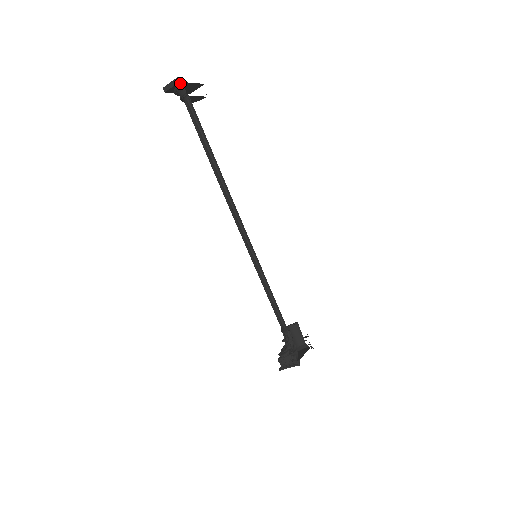
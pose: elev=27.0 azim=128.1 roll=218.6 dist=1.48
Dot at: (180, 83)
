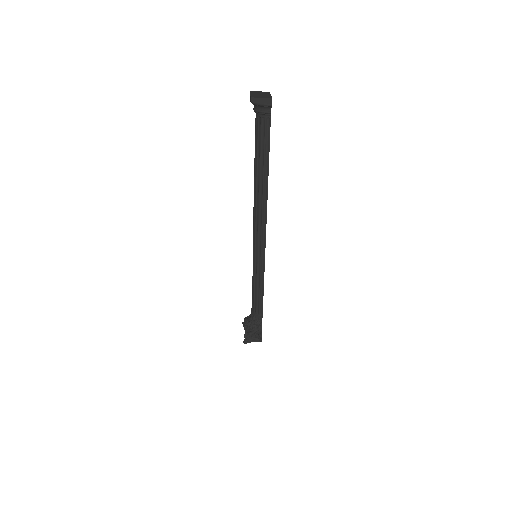
Dot at: (269, 101)
